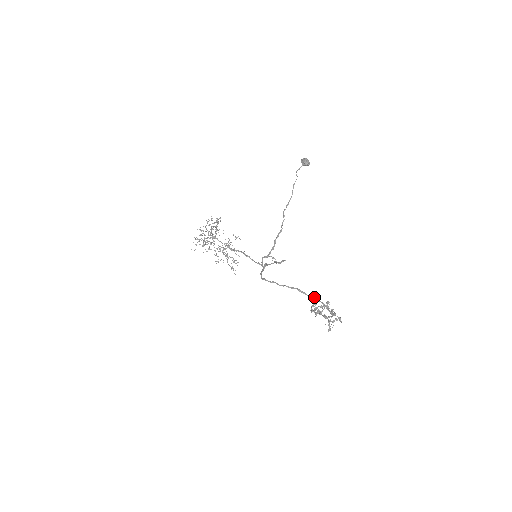
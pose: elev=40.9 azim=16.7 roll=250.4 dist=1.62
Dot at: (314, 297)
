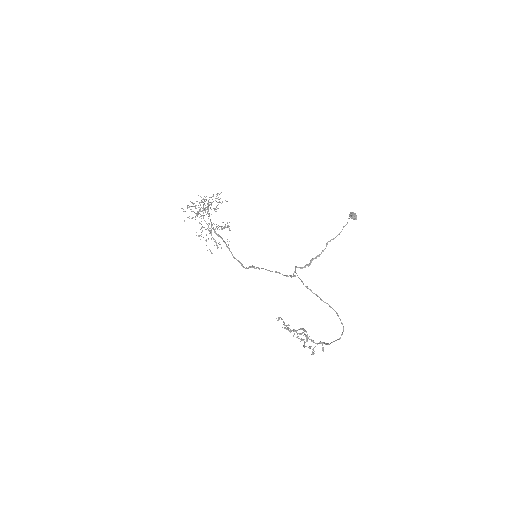
Dot at: occluded
